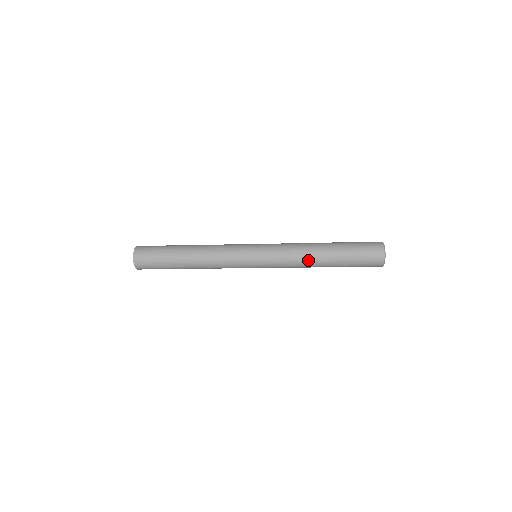
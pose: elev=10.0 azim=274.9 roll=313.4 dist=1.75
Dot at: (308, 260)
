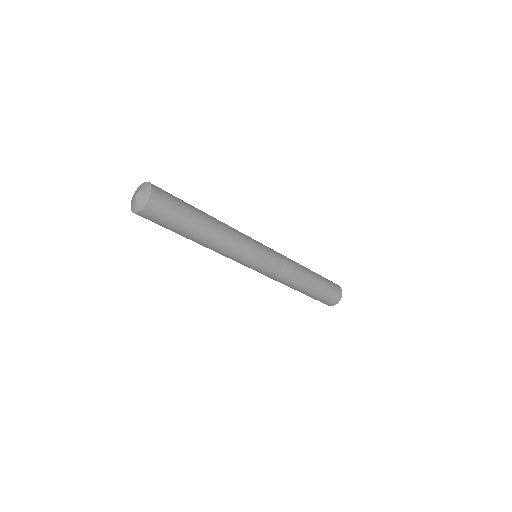
Dot at: (299, 279)
